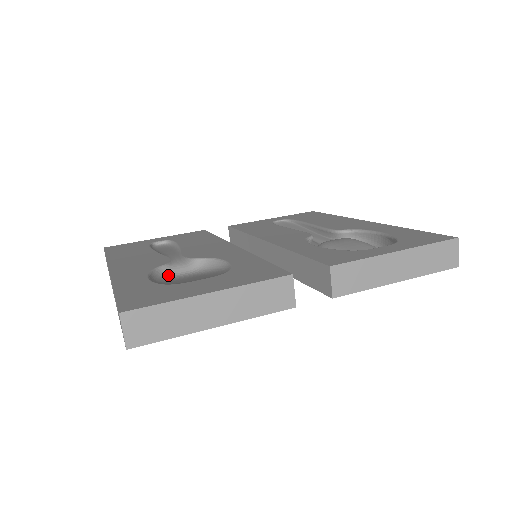
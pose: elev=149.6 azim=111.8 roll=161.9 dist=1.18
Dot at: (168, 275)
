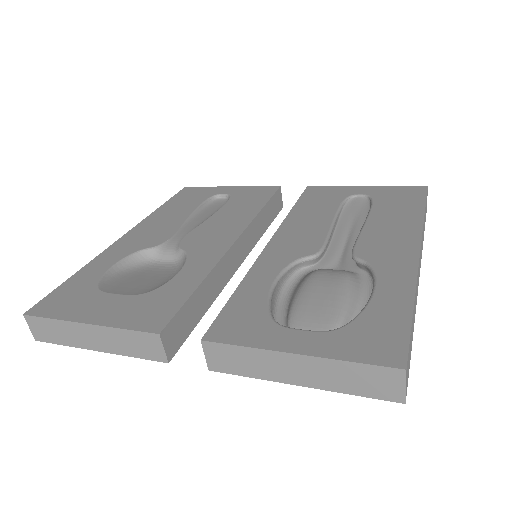
Dot at: (150, 259)
